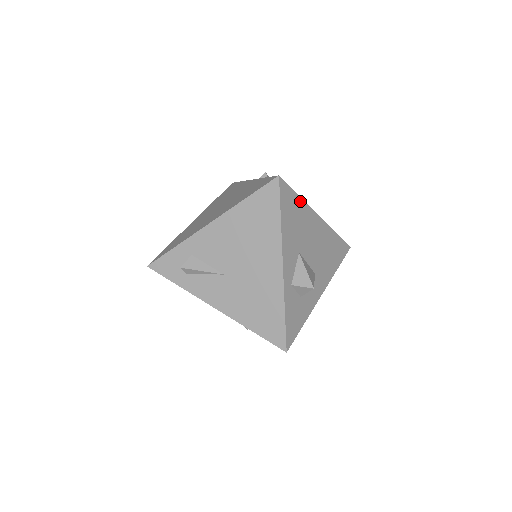
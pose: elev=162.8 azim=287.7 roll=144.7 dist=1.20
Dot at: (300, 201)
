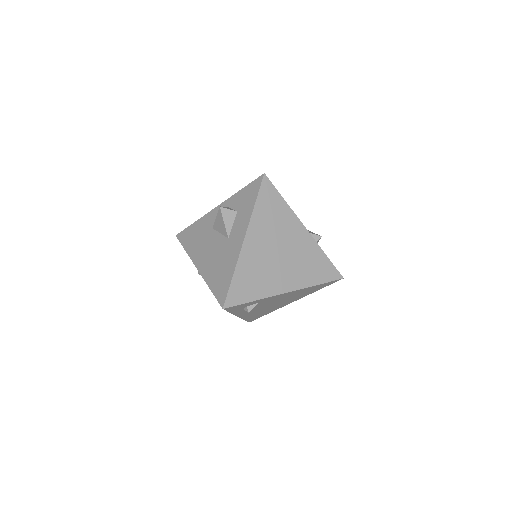
Dot at: occluded
